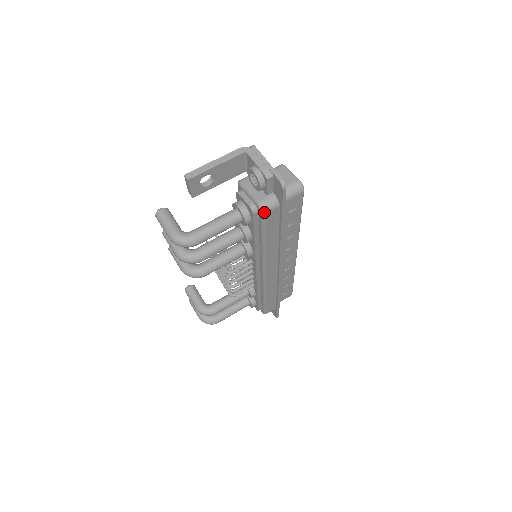
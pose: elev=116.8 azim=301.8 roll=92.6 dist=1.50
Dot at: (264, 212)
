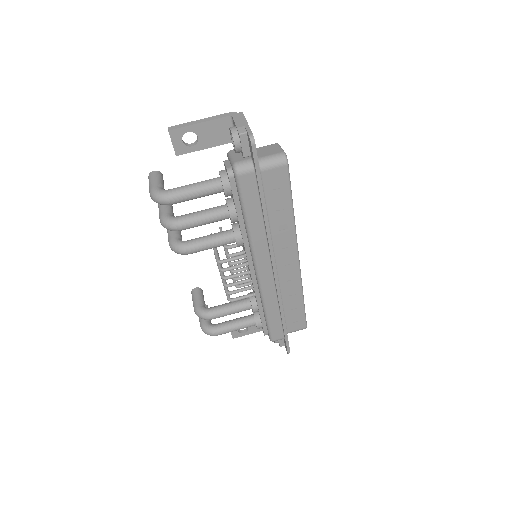
Dot at: (237, 174)
